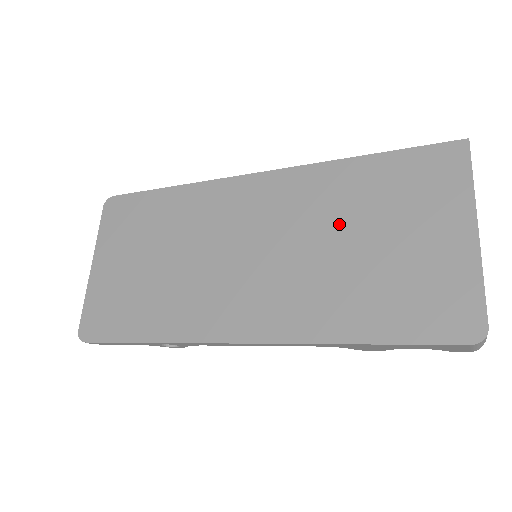
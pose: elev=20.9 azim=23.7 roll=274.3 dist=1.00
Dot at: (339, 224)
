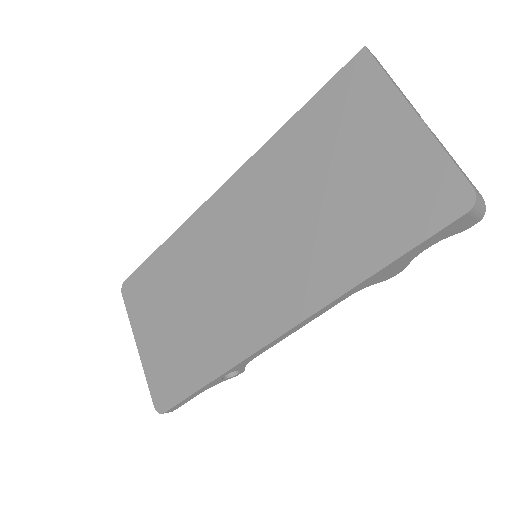
Dot at: (303, 185)
